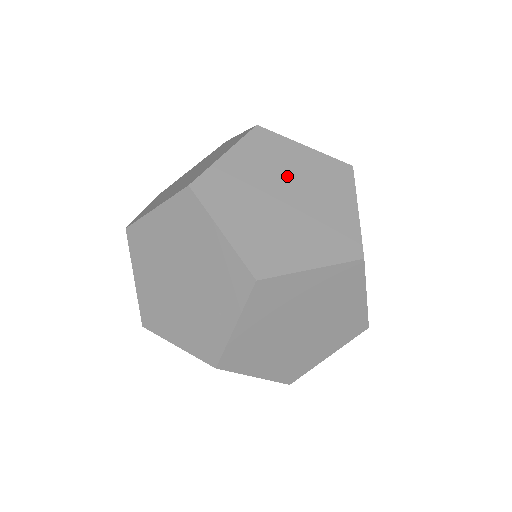
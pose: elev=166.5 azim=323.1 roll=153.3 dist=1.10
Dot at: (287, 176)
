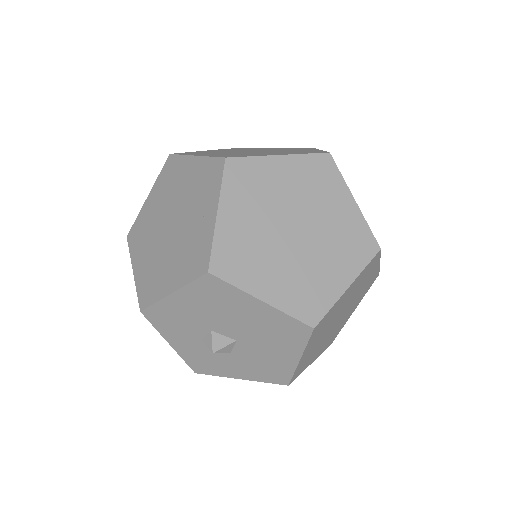
Dot at: (254, 150)
